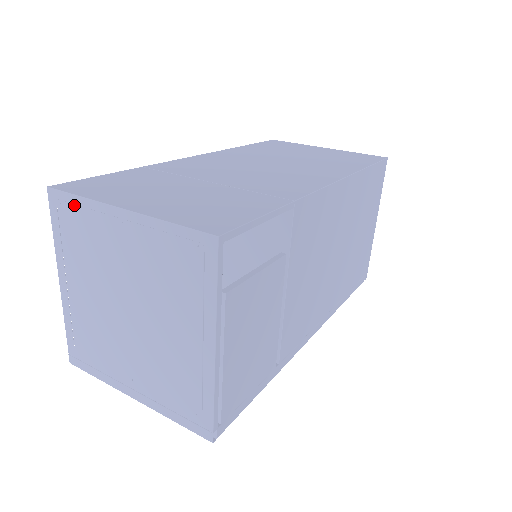
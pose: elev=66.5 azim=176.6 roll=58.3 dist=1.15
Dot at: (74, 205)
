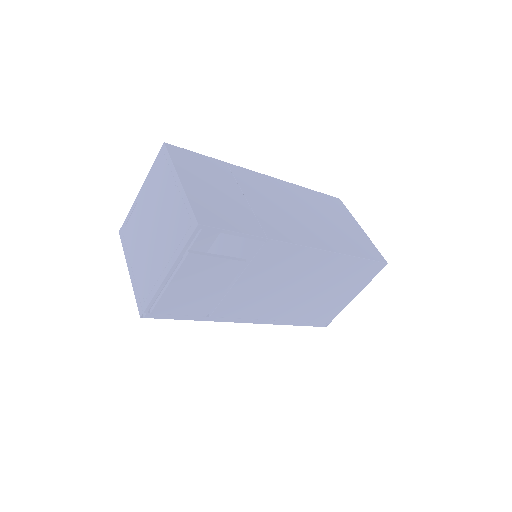
Dot at: (167, 161)
